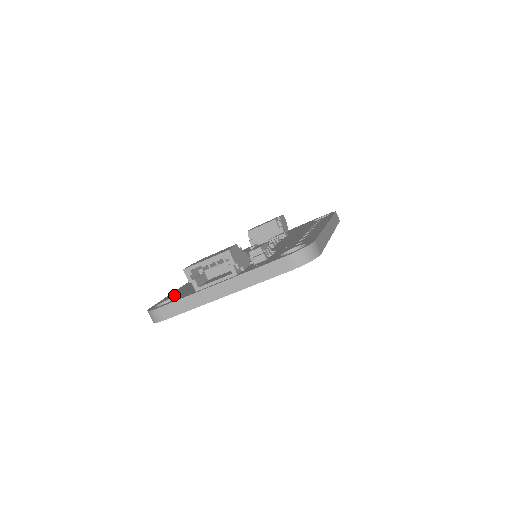
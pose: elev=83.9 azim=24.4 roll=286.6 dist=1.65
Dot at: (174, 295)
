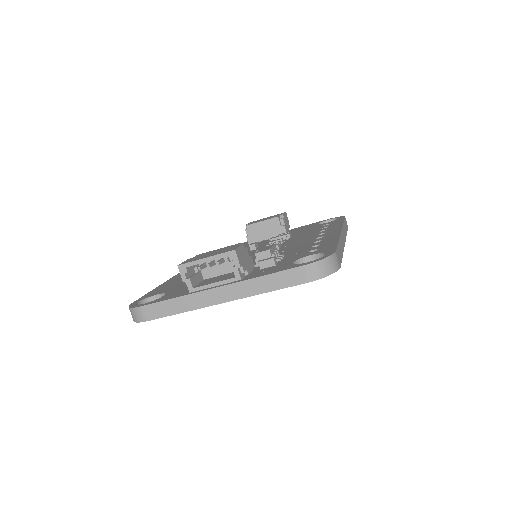
Dot at: (161, 291)
